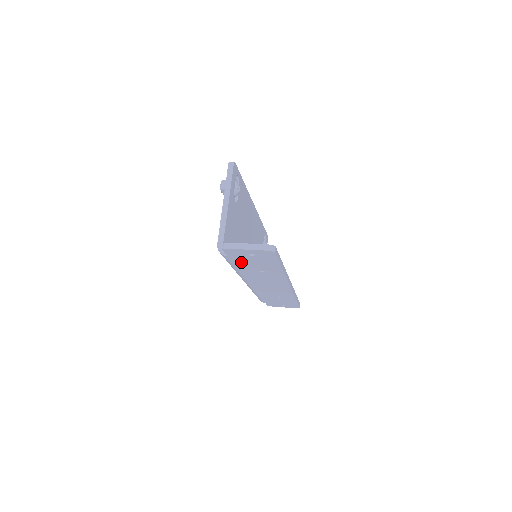
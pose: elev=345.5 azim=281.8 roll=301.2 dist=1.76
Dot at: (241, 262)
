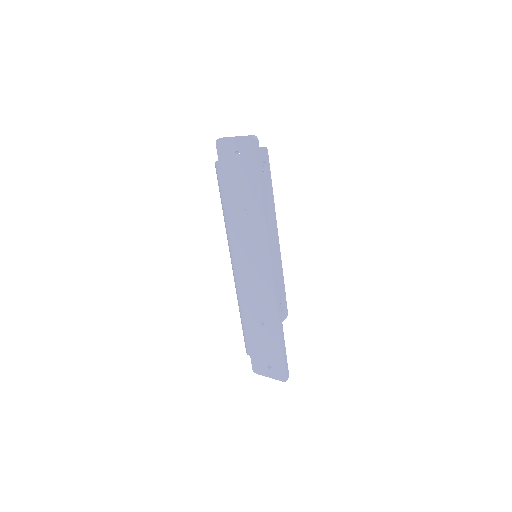
Dot at: (229, 181)
